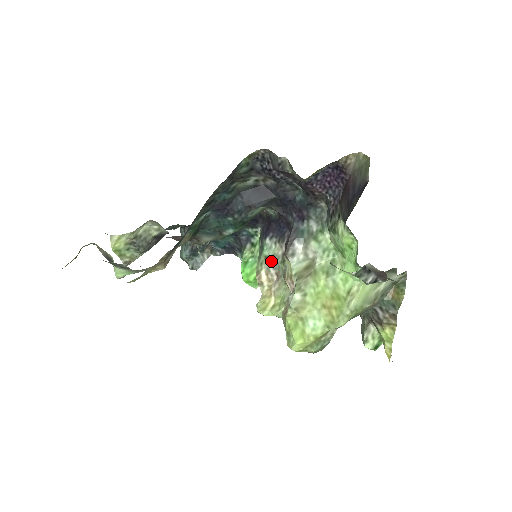
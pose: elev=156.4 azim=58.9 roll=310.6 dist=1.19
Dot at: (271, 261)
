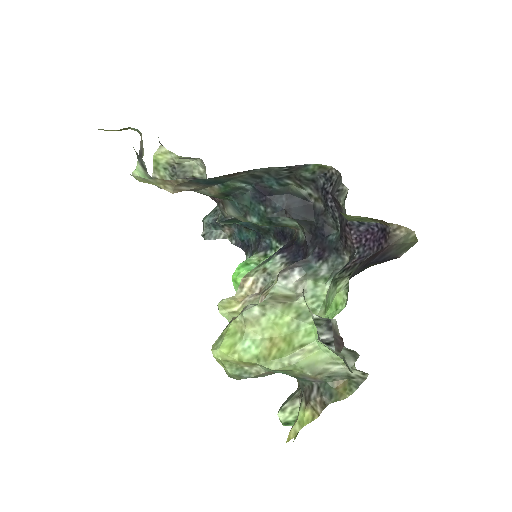
Dot at: (266, 275)
